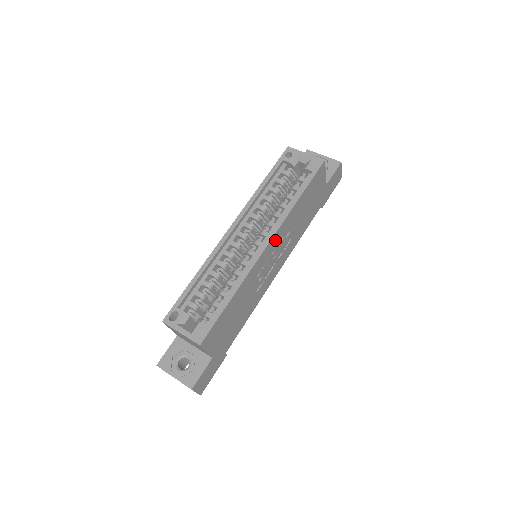
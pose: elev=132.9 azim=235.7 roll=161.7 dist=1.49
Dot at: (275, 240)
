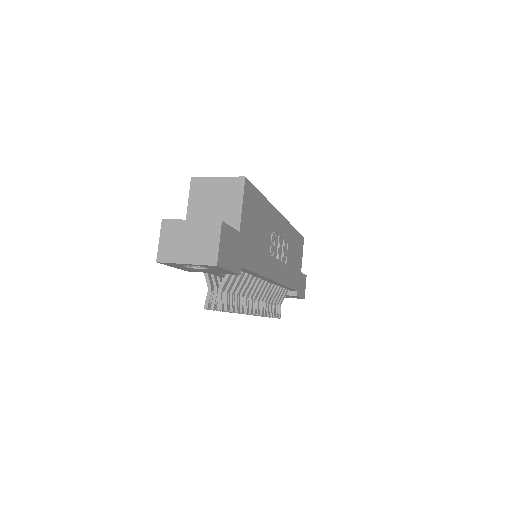
Dot at: (283, 227)
